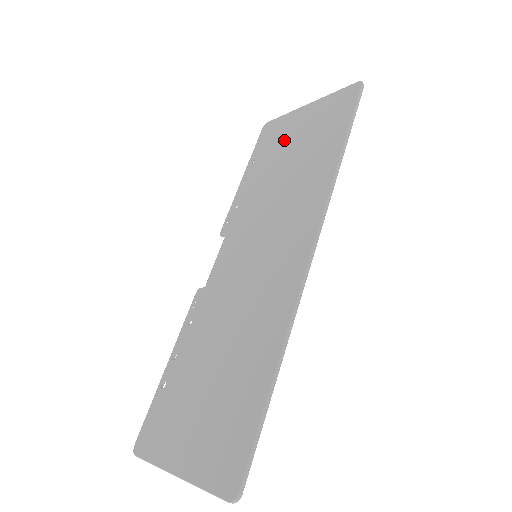
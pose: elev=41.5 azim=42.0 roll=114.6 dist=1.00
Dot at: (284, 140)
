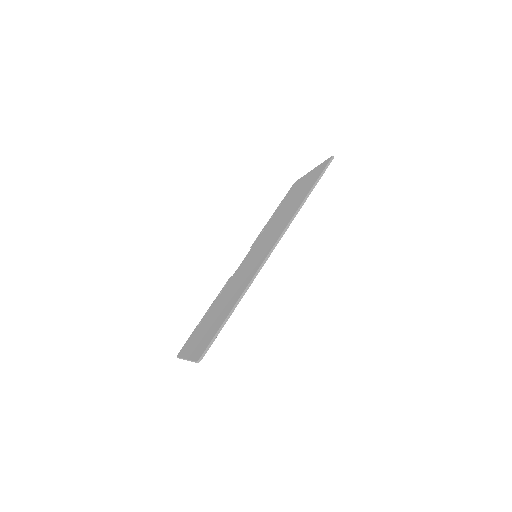
Dot at: occluded
